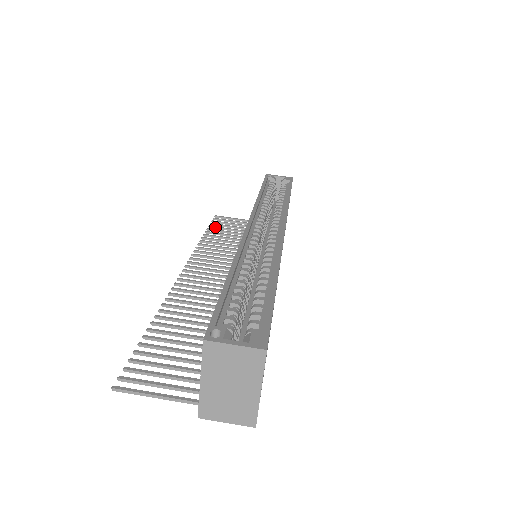
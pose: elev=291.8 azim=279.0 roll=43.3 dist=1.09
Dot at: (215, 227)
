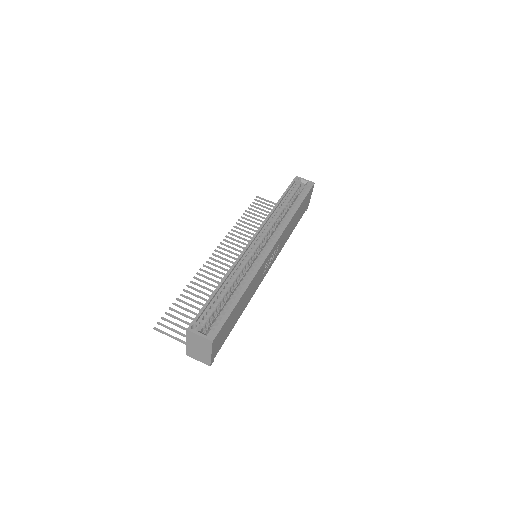
Dot at: (252, 209)
